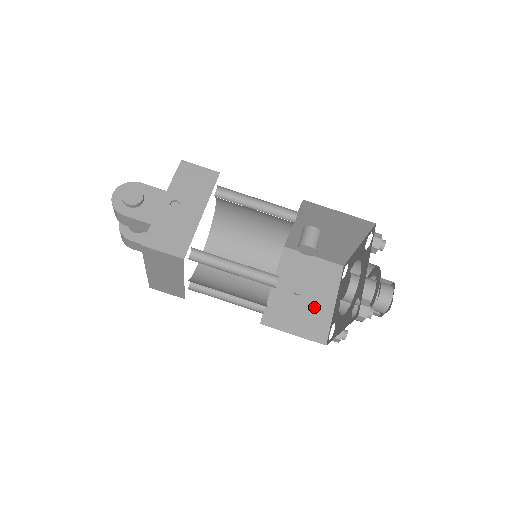
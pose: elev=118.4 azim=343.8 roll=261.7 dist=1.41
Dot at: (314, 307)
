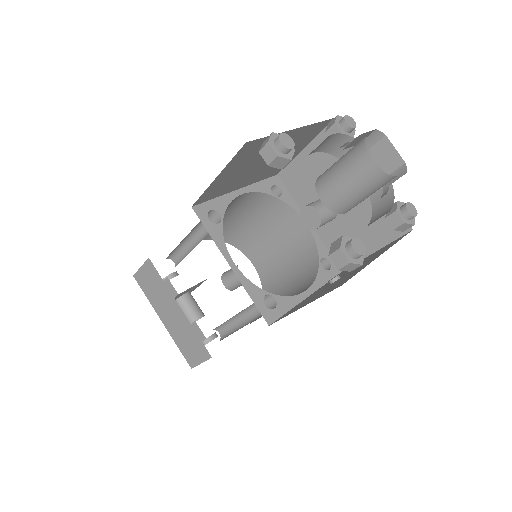
Dot at: (348, 275)
